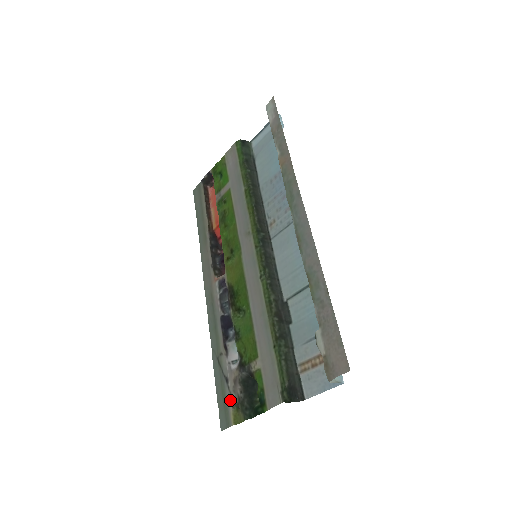
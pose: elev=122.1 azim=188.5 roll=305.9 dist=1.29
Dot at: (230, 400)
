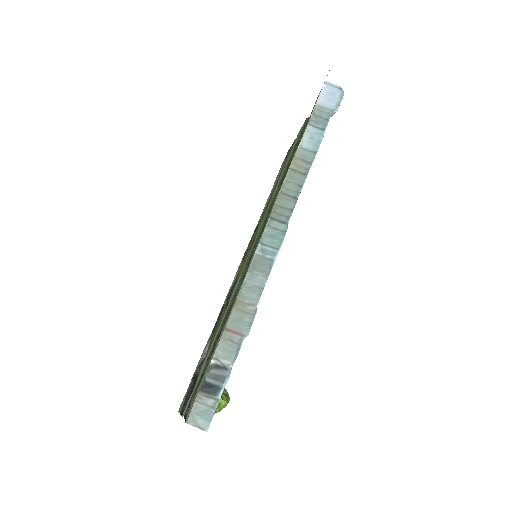
Dot at: occluded
